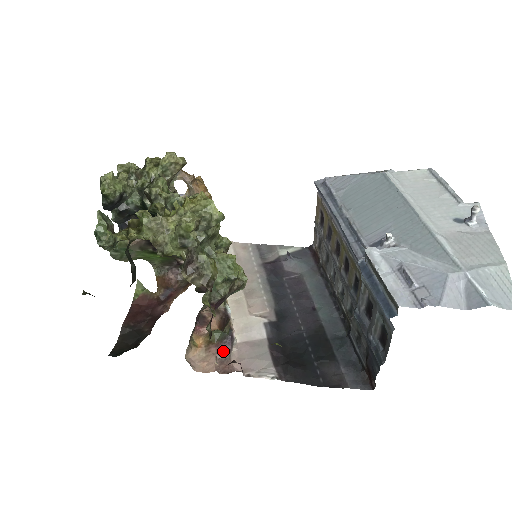
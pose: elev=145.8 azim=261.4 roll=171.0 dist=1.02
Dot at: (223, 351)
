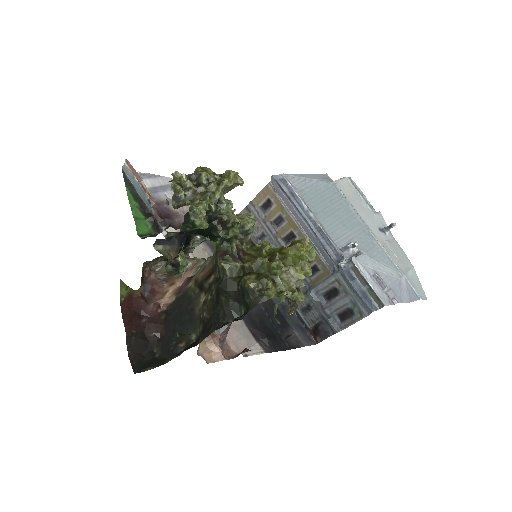
Dot at: (222, 339)
